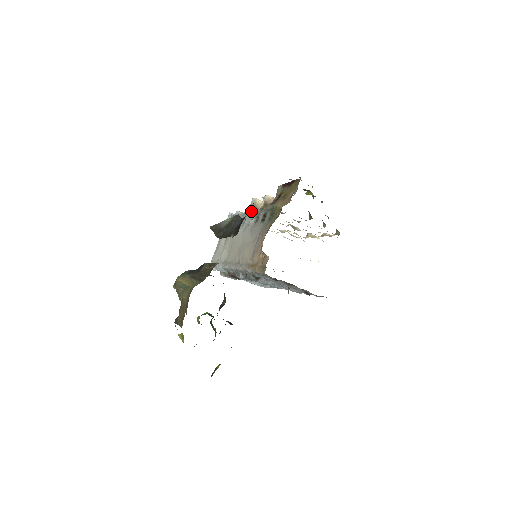
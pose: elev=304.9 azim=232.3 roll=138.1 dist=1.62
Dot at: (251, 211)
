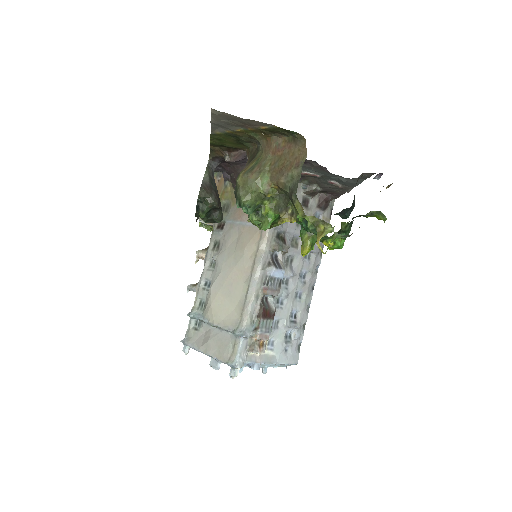
Dot at: occluded
